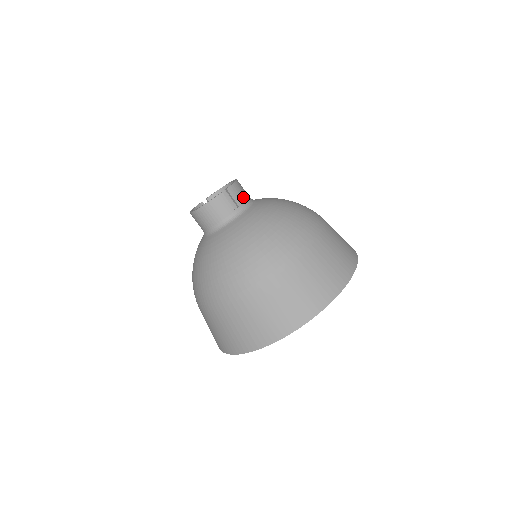
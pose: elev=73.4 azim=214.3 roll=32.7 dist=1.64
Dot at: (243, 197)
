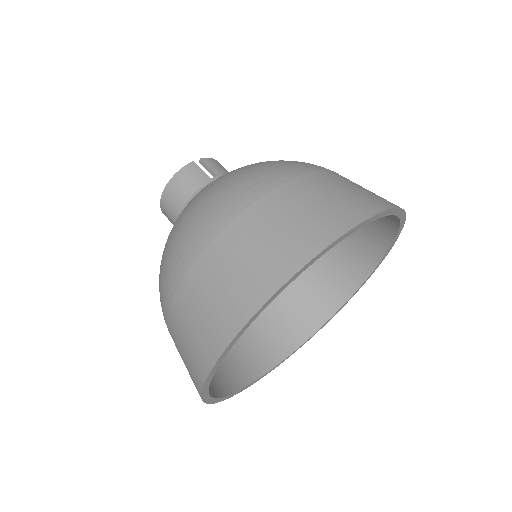
Dot at: (225, 172)
